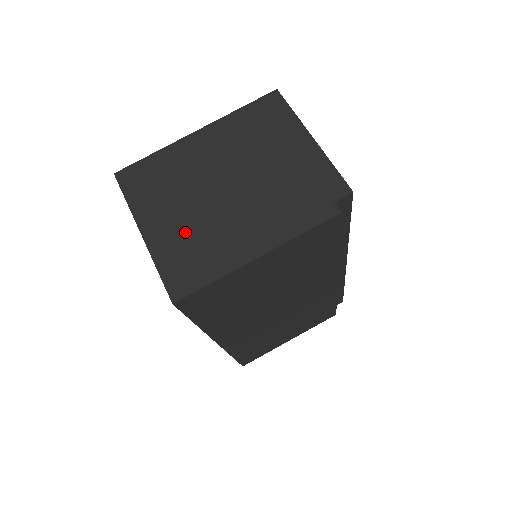
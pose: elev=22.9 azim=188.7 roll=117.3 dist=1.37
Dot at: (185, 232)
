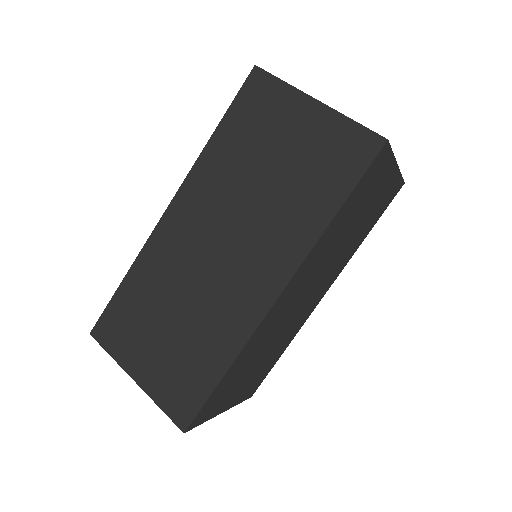
Dot at: occluded
